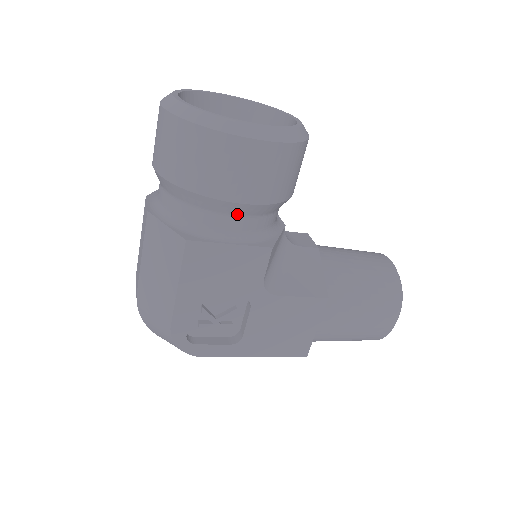
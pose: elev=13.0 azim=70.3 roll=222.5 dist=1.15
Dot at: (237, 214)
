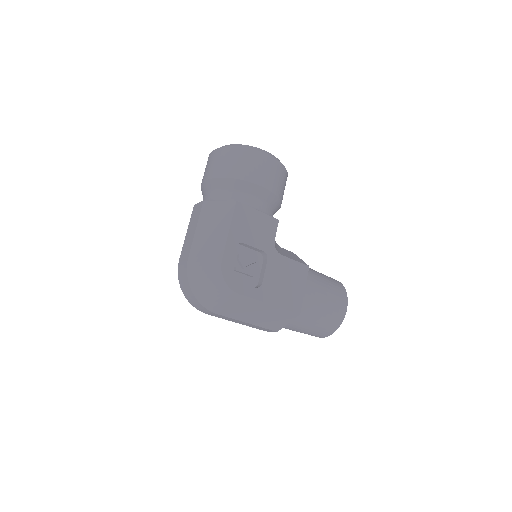
Dot at: (260, 197)
